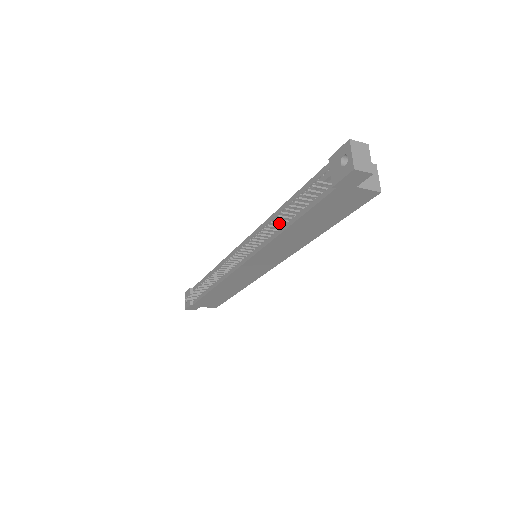
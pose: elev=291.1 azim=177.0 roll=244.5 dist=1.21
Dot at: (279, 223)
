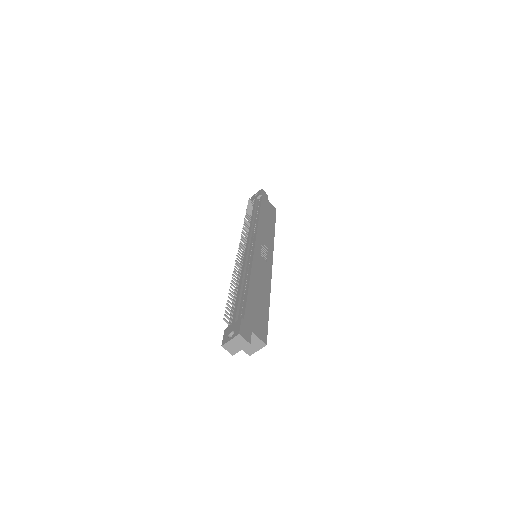
Dot at: (236, 284)
